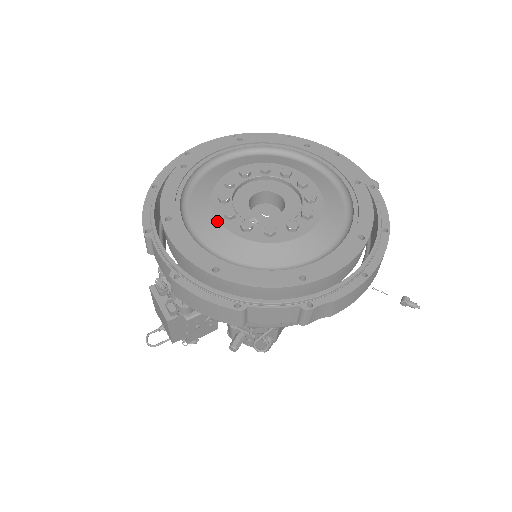
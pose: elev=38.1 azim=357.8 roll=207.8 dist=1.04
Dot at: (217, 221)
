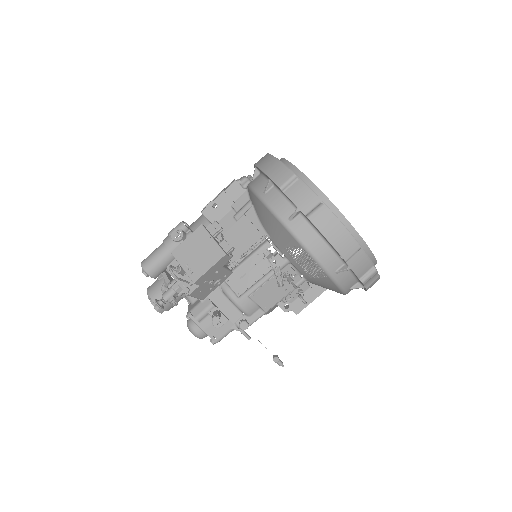
Dot at: occluded
